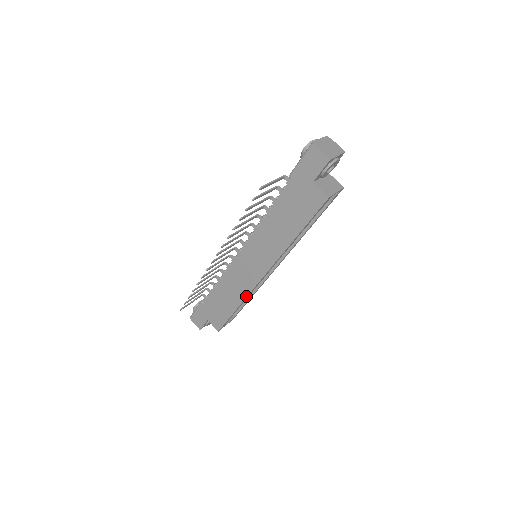
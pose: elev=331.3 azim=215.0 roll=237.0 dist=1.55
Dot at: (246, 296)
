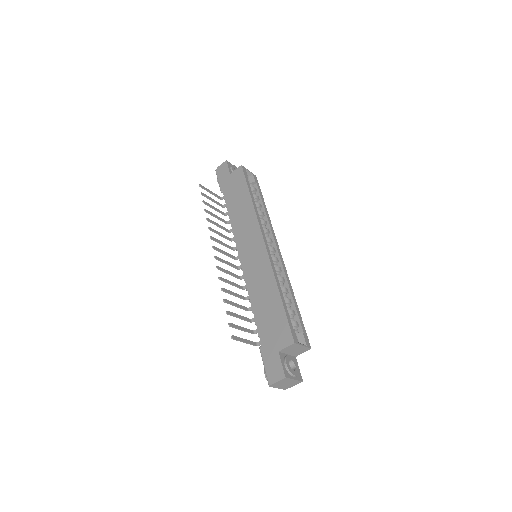
Dot at: (272, 272)
